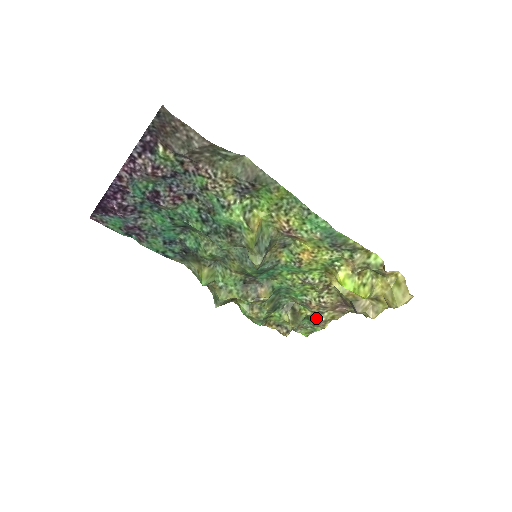
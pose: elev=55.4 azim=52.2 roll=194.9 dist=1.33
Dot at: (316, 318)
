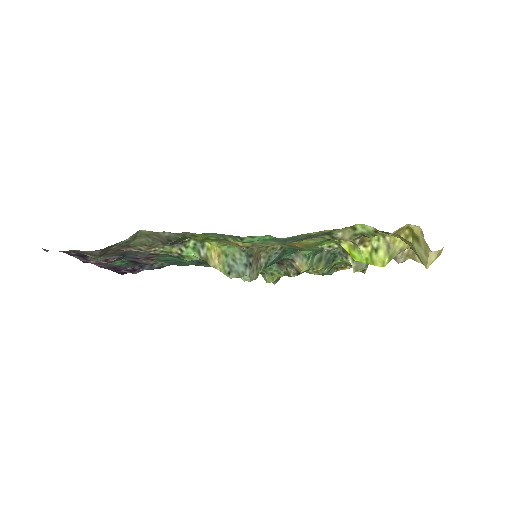
Dot at: occluded
